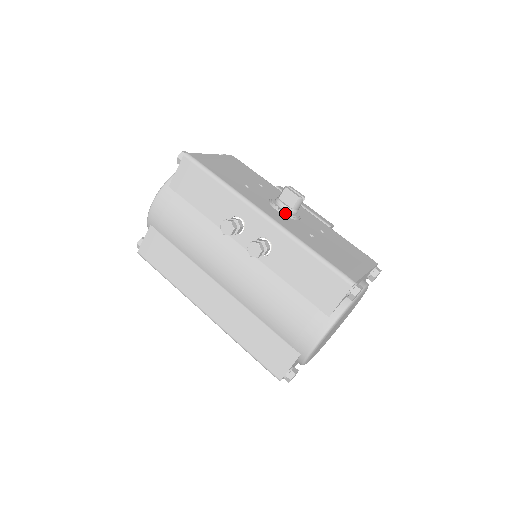
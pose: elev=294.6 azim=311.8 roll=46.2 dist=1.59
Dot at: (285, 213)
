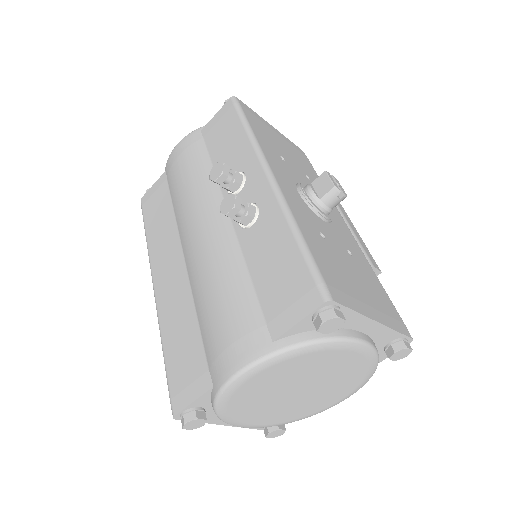
Dot at: (307, 199)
